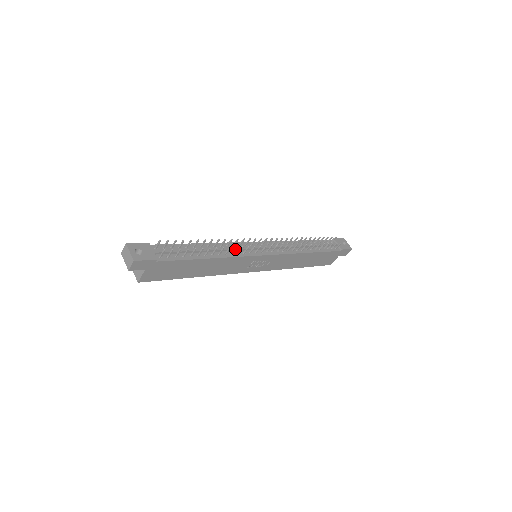
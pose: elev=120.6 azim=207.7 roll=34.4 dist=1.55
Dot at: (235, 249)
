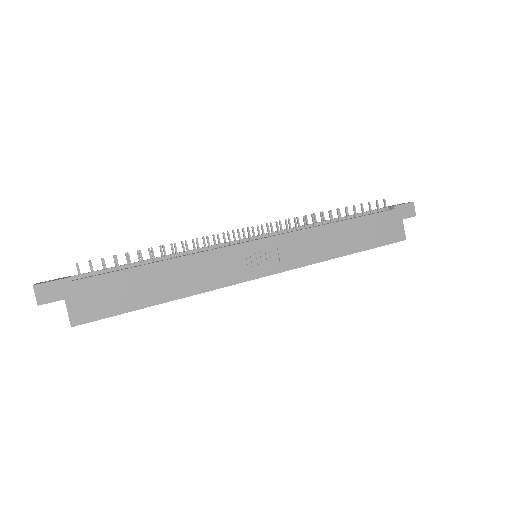
Dot at: (197, 242)
